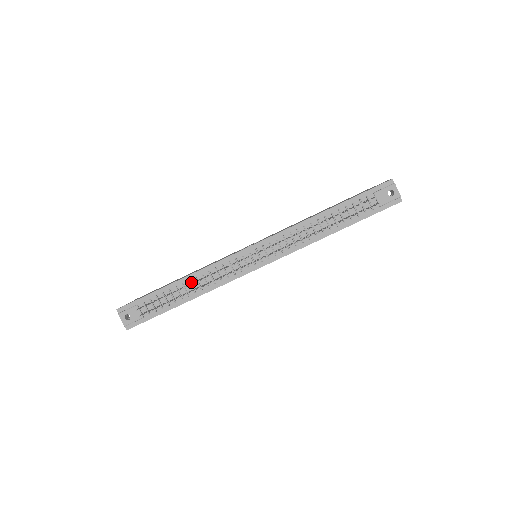
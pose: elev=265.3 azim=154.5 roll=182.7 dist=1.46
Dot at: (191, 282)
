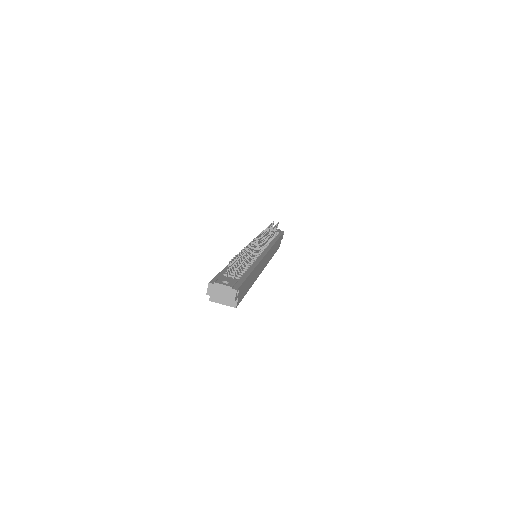
Dot at: occluded
